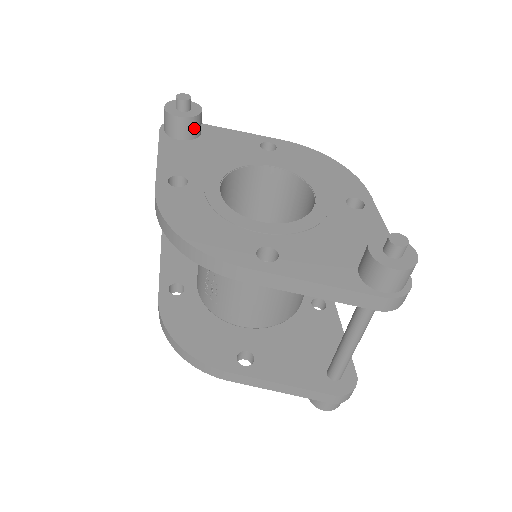
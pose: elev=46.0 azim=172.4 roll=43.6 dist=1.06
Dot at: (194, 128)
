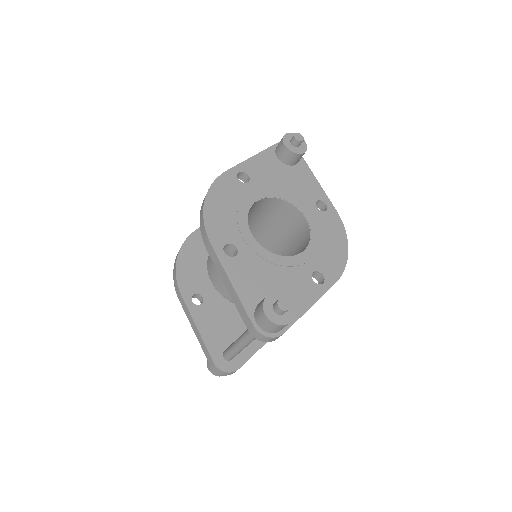
Dot at: (290, 159)
